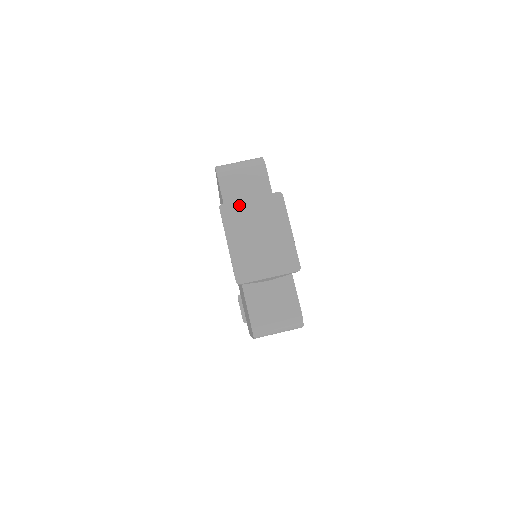
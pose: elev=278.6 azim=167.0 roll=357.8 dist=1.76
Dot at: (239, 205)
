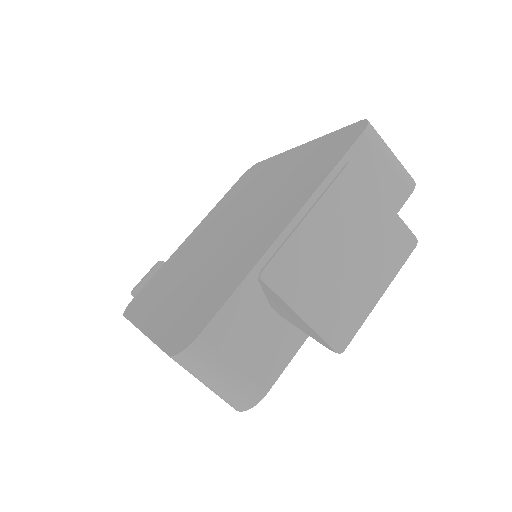
Dot at: (369, 192)
